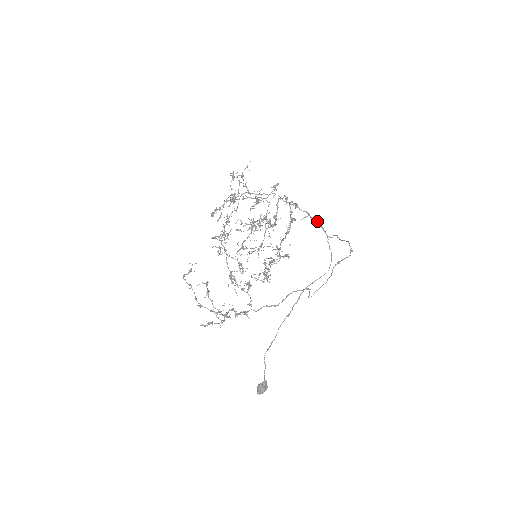
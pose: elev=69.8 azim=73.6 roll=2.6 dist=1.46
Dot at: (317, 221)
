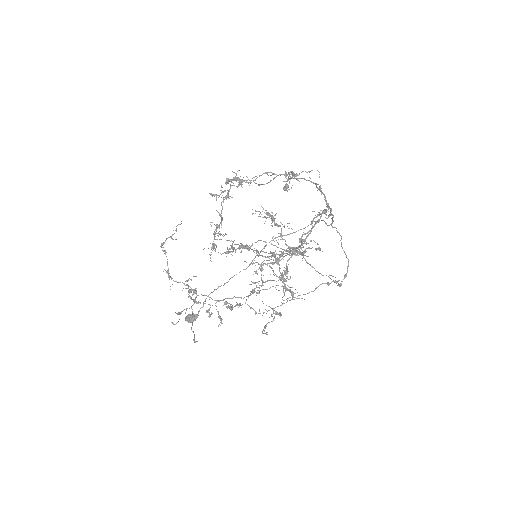
Dot at: (333, 215)
